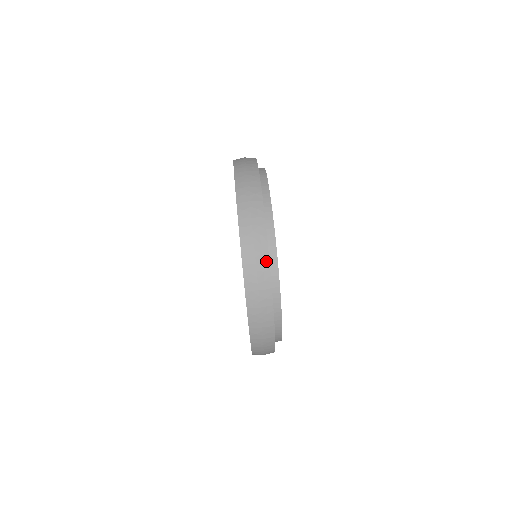
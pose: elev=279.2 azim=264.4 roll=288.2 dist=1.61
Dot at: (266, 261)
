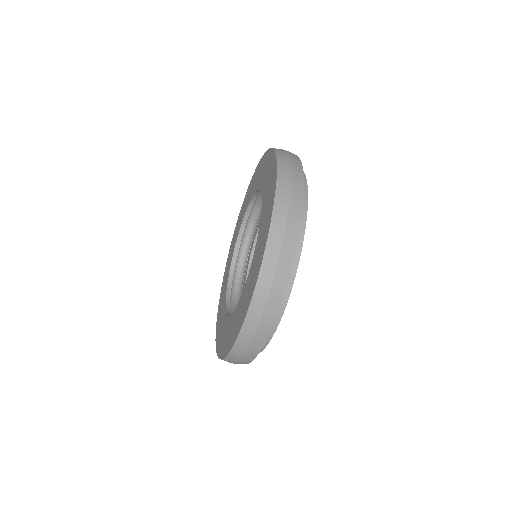
Dot at: occluded
